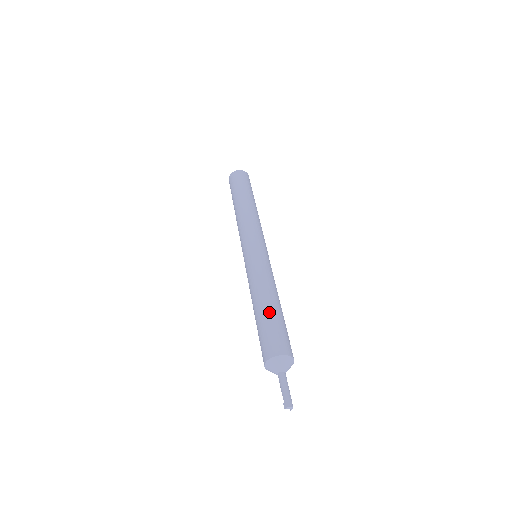
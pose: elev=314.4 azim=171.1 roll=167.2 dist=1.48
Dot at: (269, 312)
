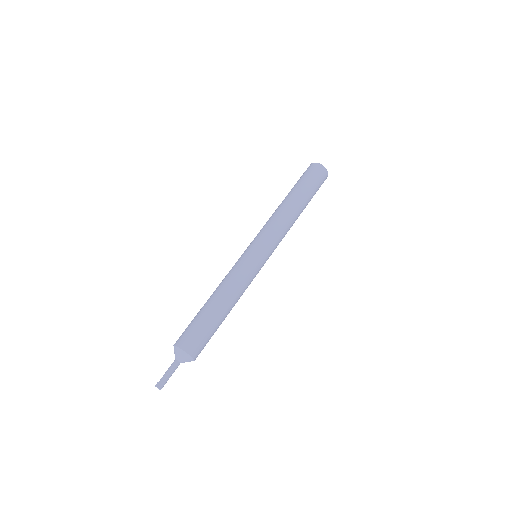
Dot at: (214, 315)
